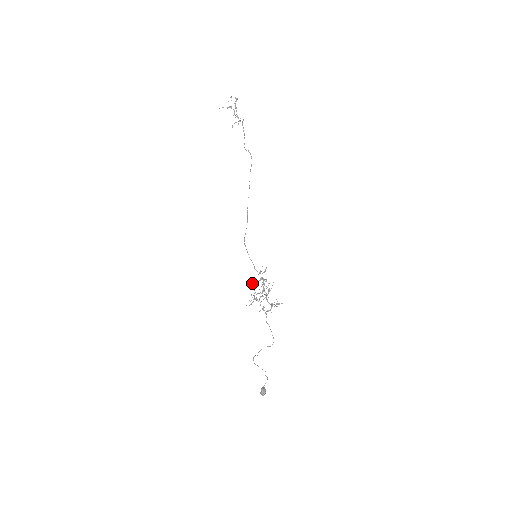
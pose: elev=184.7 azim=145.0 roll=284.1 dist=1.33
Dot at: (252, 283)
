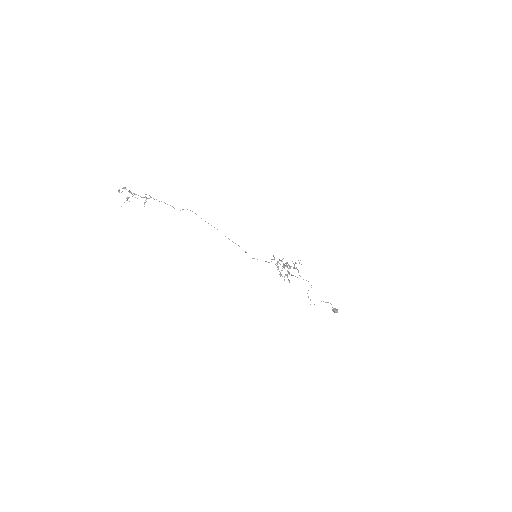
Dot at: occluded
